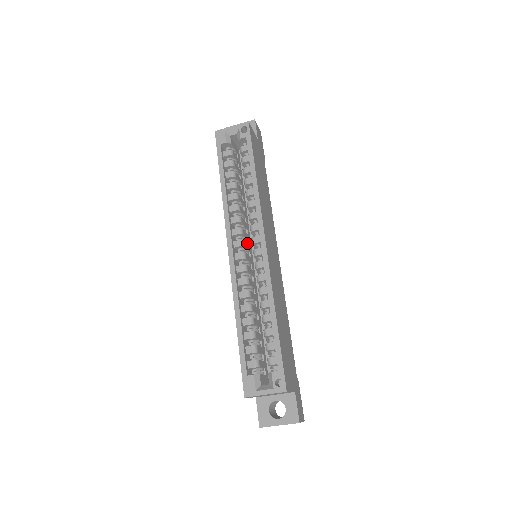
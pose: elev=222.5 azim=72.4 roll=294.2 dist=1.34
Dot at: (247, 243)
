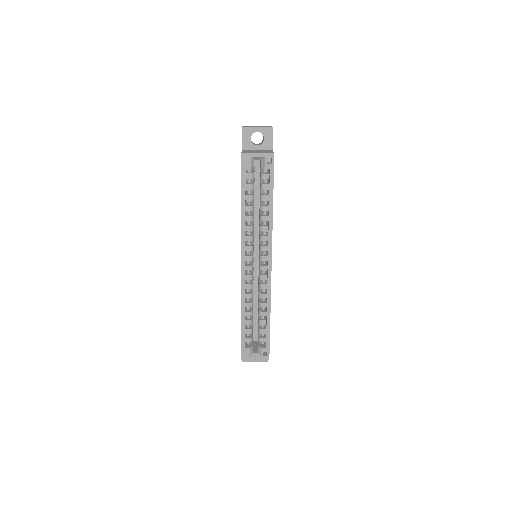
Dot at: (253, 251)
